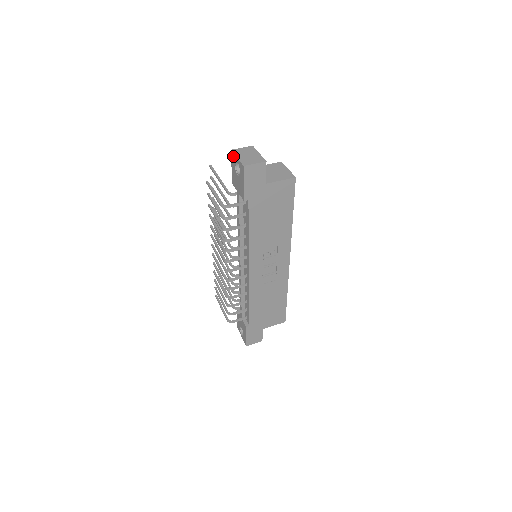
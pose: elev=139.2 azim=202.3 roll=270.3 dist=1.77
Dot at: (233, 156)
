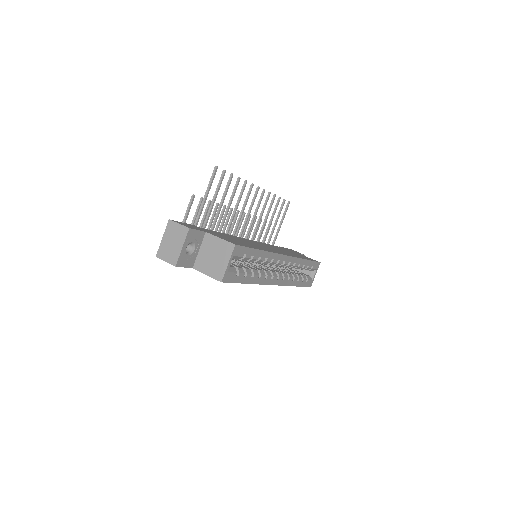
Dot at: (169, 227)
